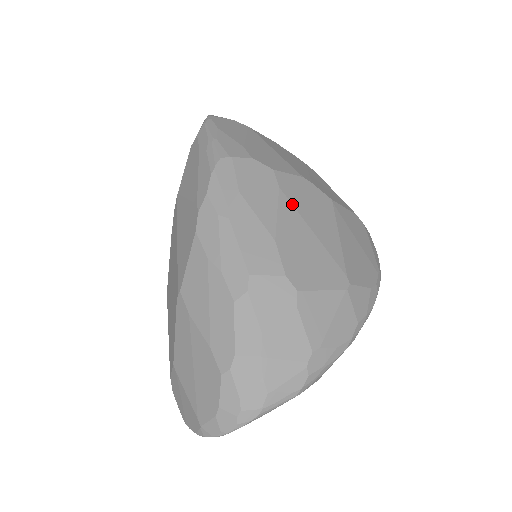
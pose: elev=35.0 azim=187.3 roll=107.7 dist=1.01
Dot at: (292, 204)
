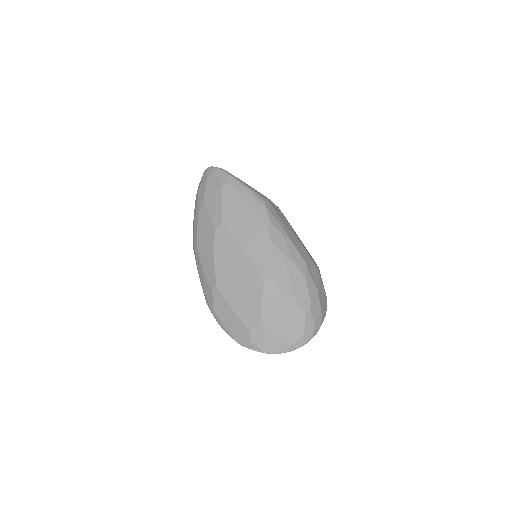
Dot at: (291, 226)
